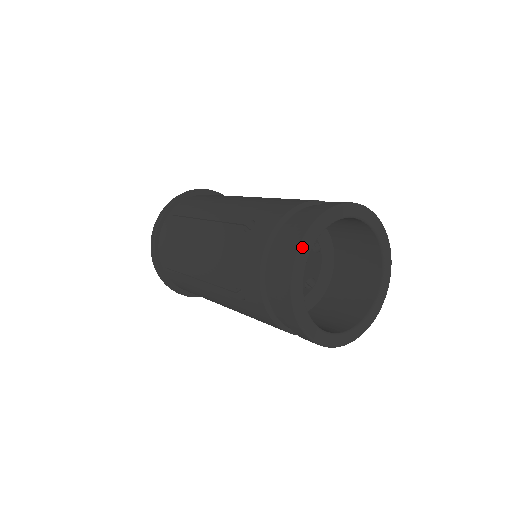
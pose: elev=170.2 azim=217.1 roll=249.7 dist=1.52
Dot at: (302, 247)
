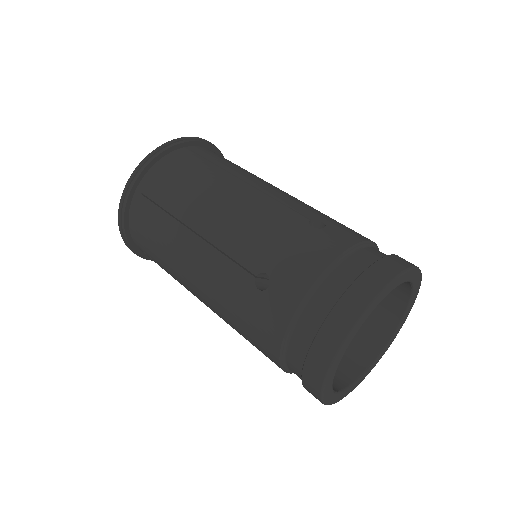
Dot at: (326, 403)
